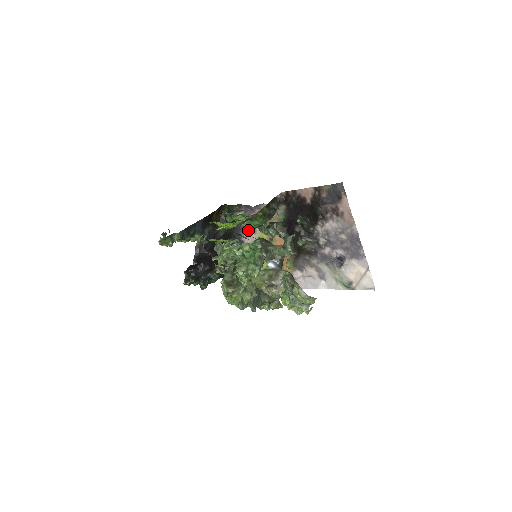
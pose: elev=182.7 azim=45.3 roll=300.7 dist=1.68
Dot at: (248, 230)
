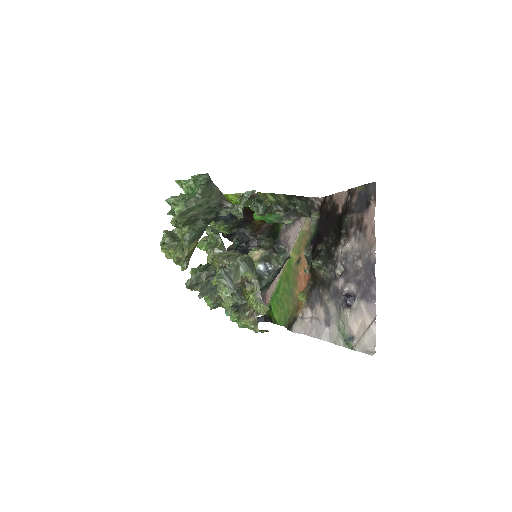
Dot at: occluded
